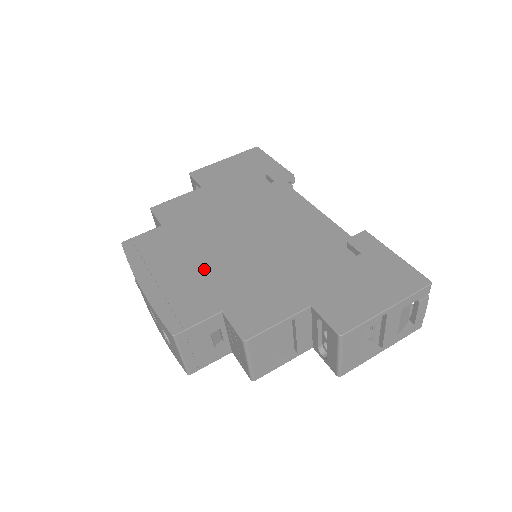
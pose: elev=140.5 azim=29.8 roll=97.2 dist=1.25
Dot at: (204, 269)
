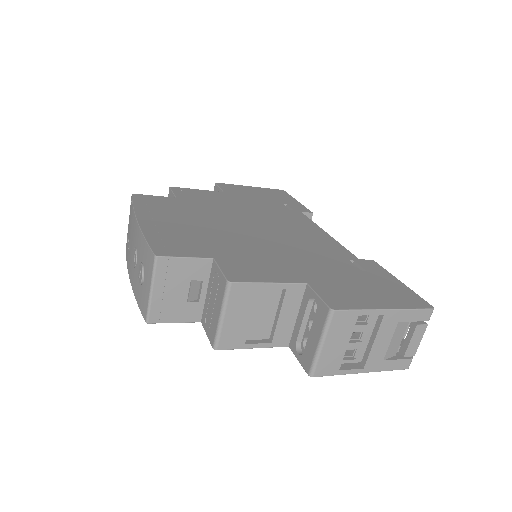
Dot at: (206, 231)
